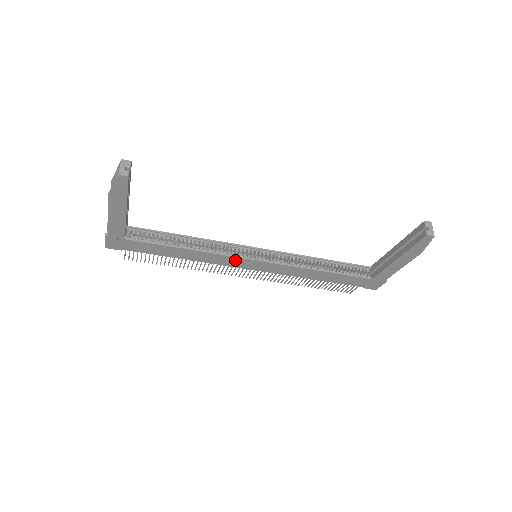
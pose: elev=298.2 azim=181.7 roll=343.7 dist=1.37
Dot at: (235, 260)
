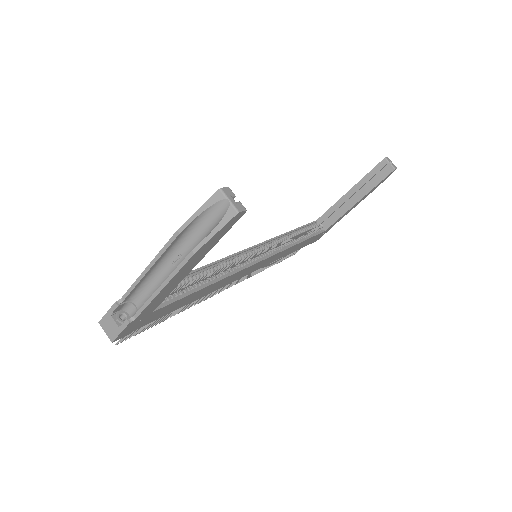
Dot at: (244, 271)
